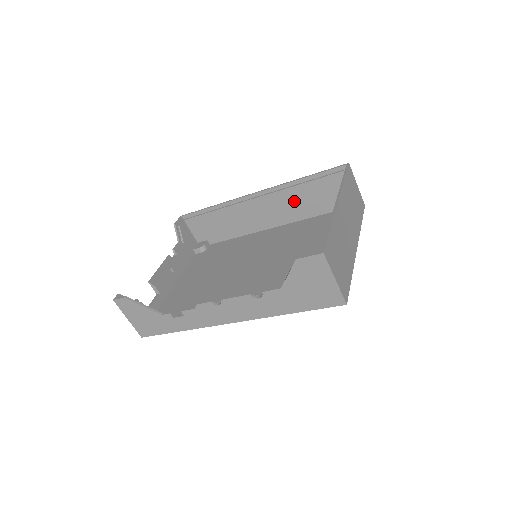
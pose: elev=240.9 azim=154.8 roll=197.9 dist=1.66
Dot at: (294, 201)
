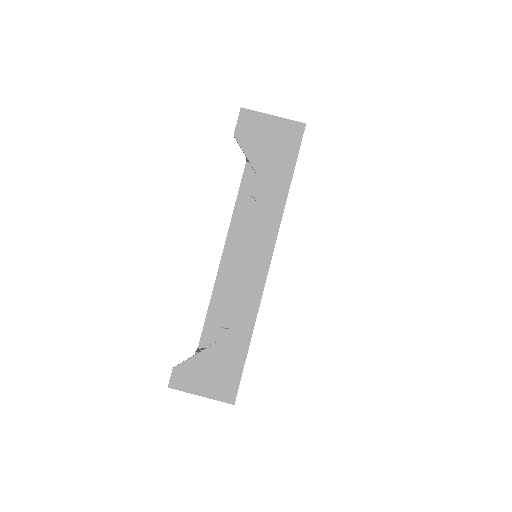
Dot at: occluded
